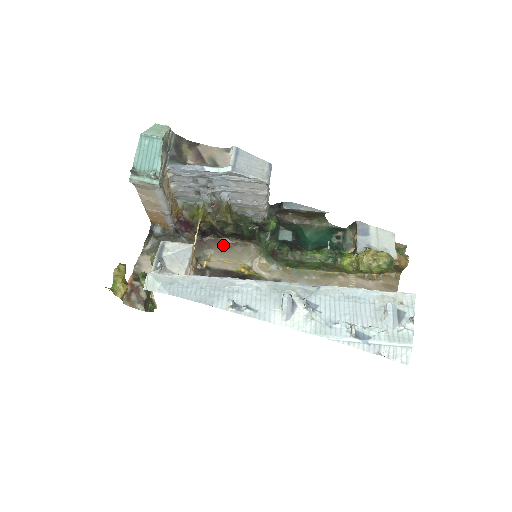
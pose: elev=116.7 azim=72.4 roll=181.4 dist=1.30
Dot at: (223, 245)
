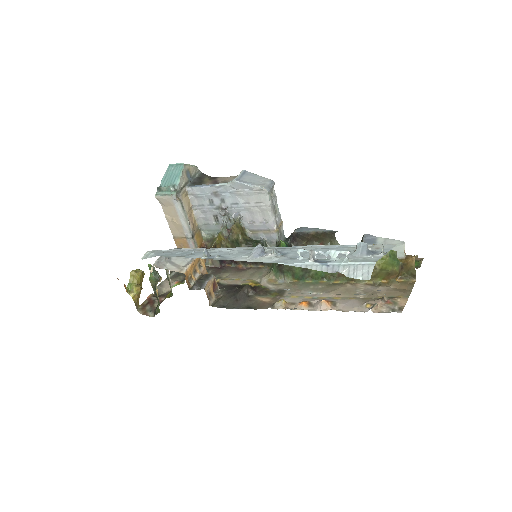
Dot at: (238, 270)
